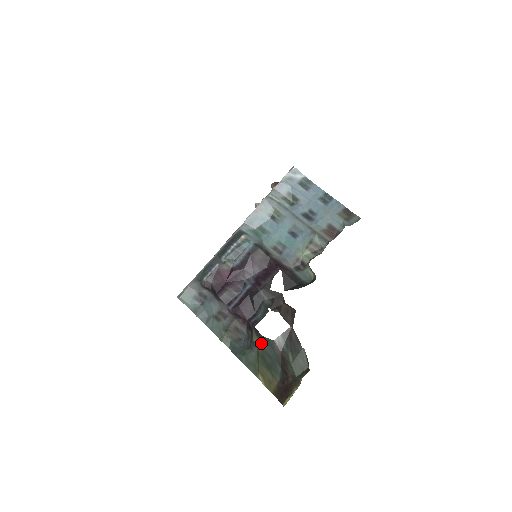
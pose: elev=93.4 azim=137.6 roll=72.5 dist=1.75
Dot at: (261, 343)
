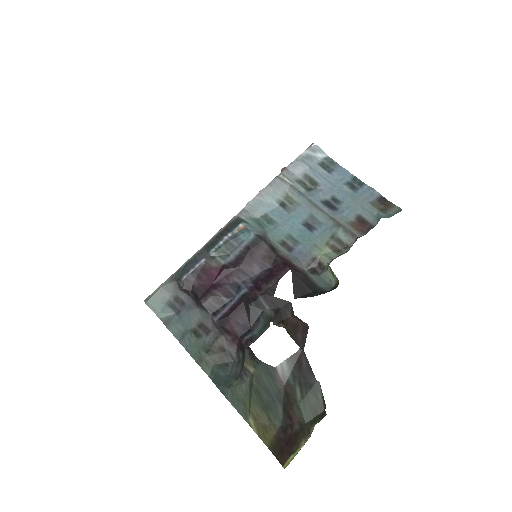
Dot at: (256, 370)
